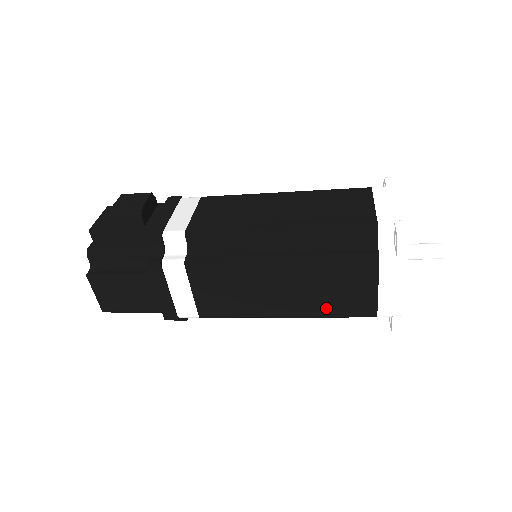
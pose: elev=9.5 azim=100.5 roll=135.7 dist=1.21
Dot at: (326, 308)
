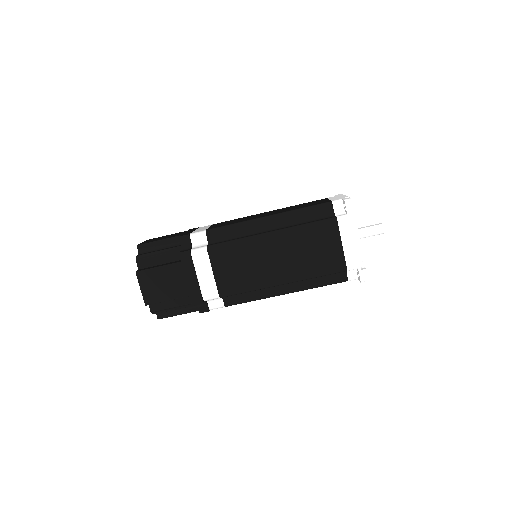
Dot at: occluded
